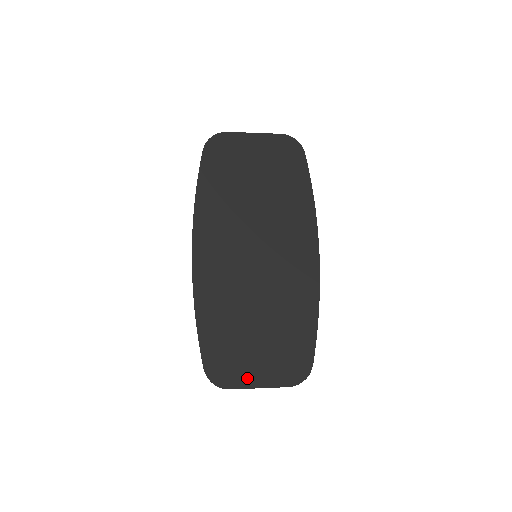
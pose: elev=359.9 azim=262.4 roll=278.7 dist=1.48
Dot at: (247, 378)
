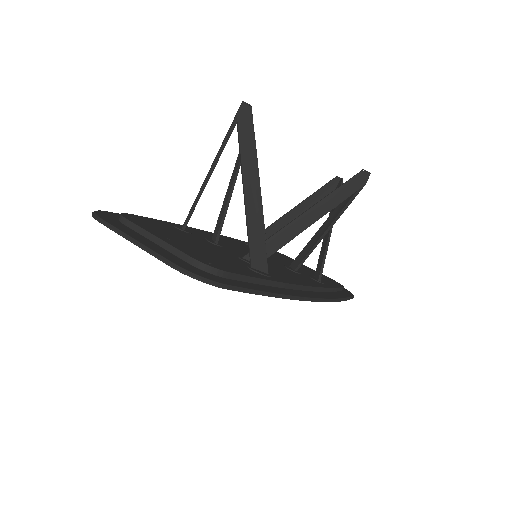
Dot at: occluded
